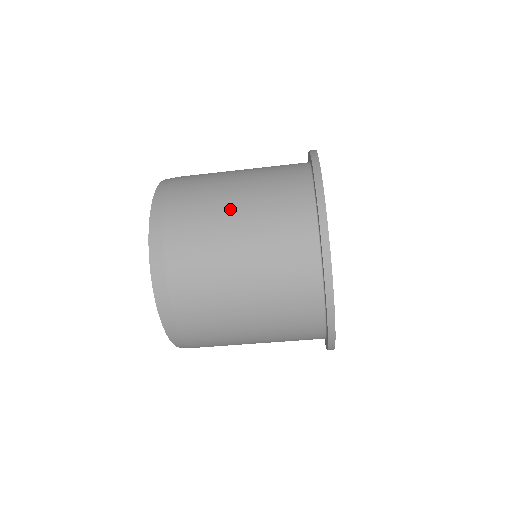
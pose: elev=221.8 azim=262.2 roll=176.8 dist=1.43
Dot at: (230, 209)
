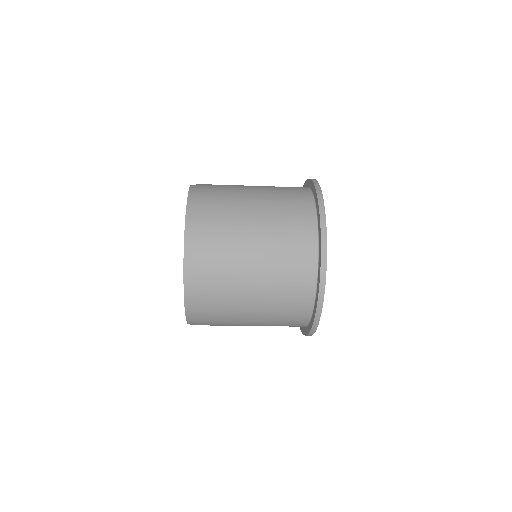
Dot at: (250, 288)
